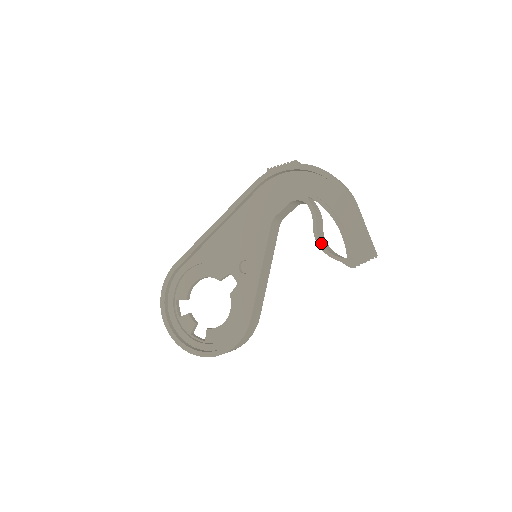
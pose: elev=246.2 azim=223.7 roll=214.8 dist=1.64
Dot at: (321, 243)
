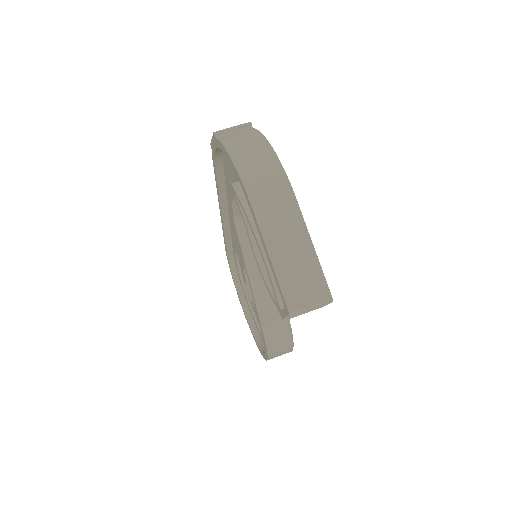
Dot at: (260, 270)
